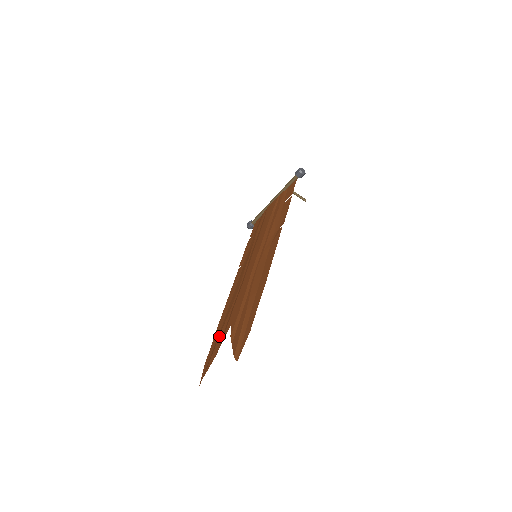
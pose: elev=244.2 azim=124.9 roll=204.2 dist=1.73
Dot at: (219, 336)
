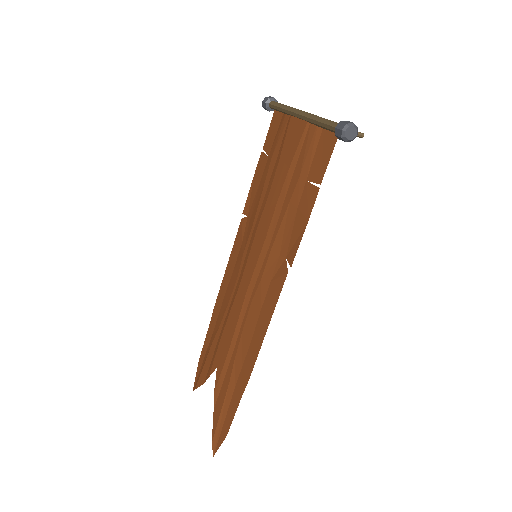
Dot at: (209, 350)
